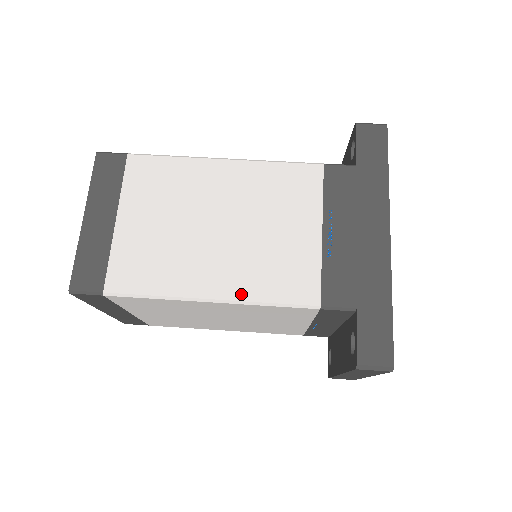
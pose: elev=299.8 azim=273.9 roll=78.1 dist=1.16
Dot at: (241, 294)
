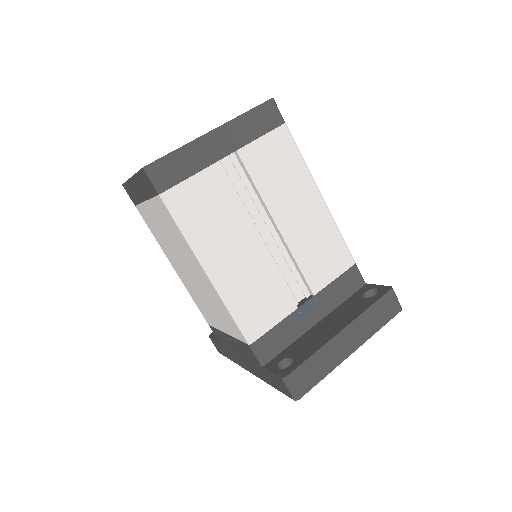
Dot at: (184, 284)
